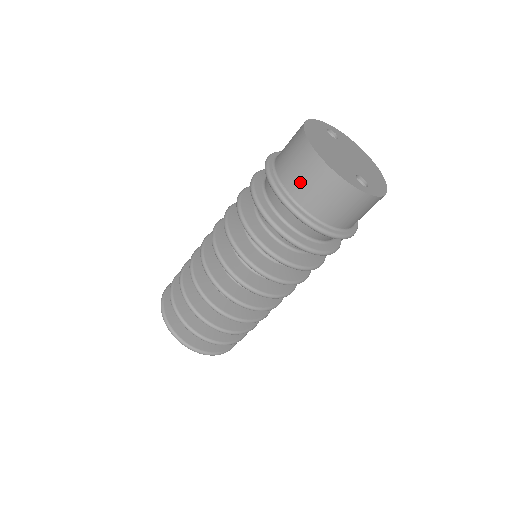
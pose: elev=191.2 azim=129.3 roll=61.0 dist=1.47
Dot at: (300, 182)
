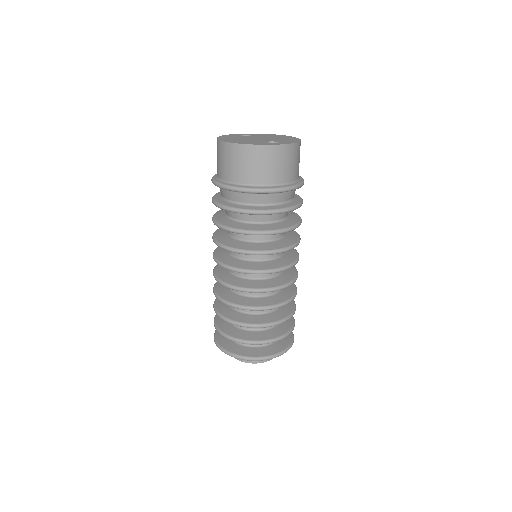
Dot at: (232, 169)
